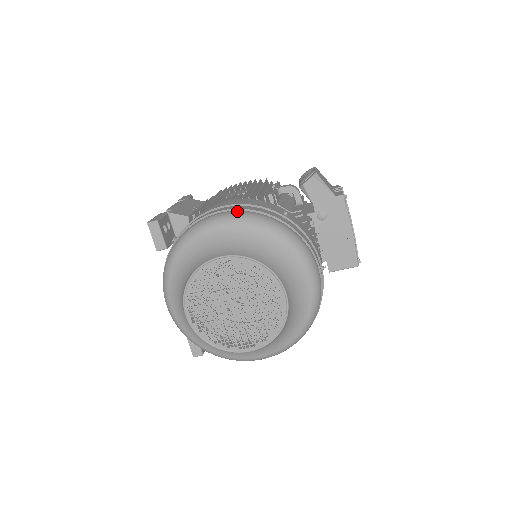
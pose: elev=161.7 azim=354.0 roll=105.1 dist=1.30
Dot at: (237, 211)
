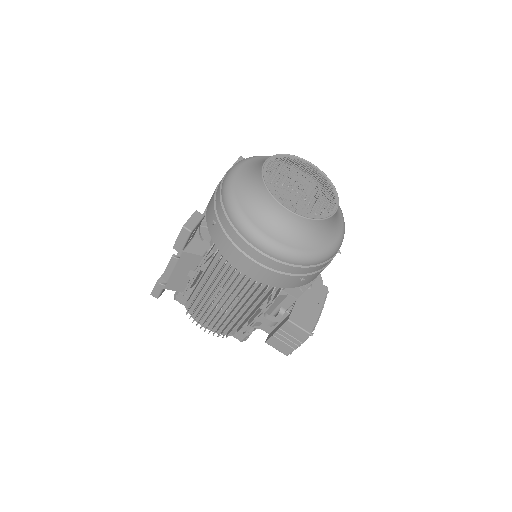
Dot at: (316, 182)
